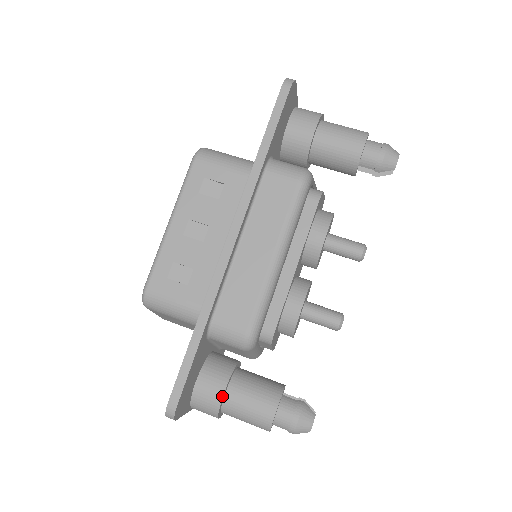
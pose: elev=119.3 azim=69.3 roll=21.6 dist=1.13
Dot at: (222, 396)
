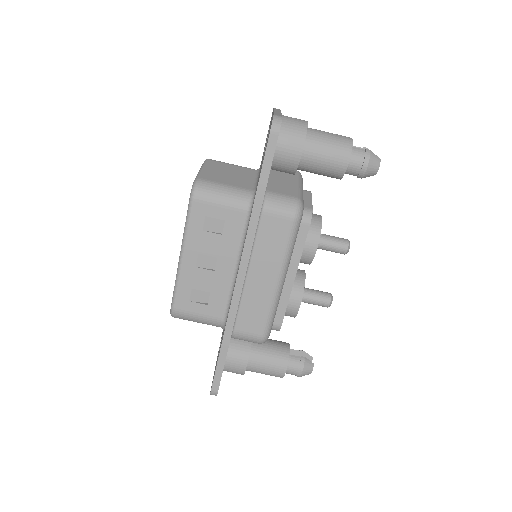
Dot at: occluded
